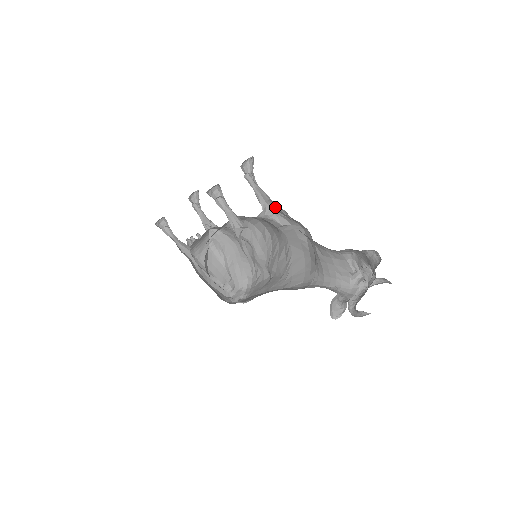
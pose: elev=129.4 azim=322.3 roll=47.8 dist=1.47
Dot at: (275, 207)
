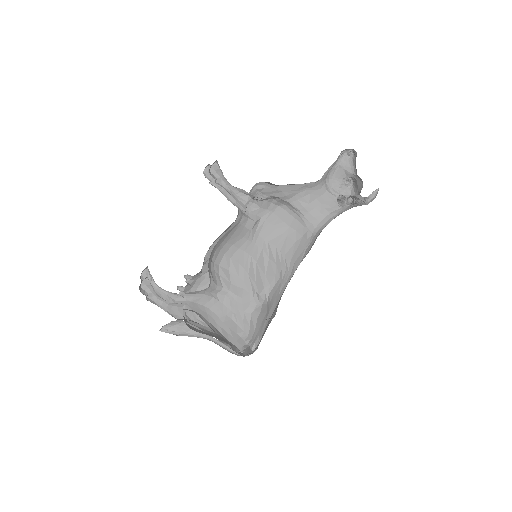
Dot at: occluded
